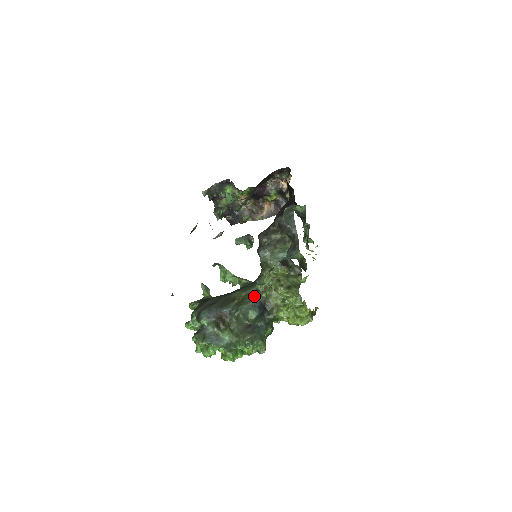
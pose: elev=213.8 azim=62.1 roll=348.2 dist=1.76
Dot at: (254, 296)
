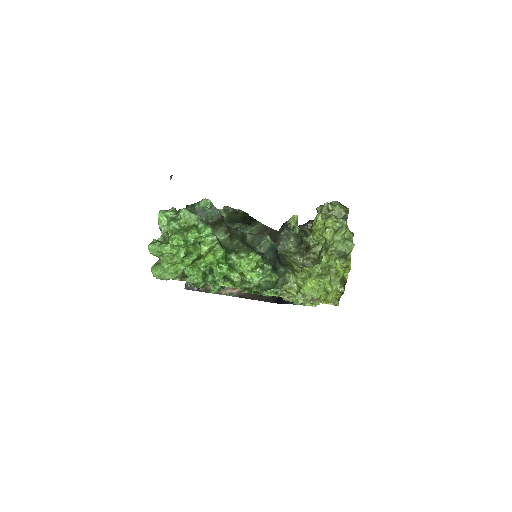
Dot at: occluded
